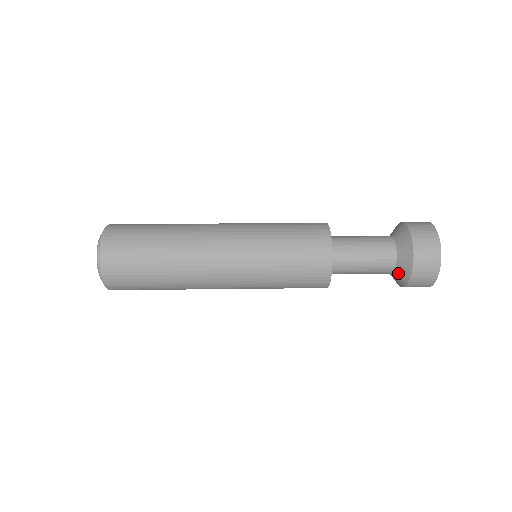
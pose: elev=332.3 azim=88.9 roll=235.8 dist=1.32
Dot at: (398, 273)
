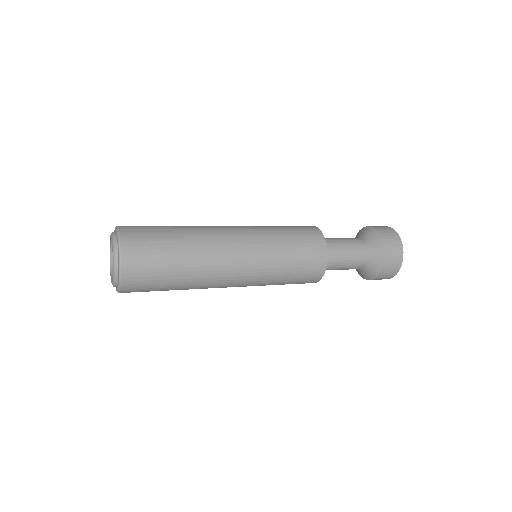
Dot at: (373, 250)
